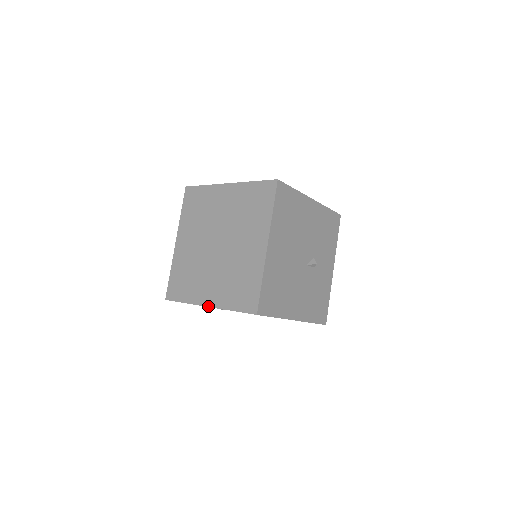
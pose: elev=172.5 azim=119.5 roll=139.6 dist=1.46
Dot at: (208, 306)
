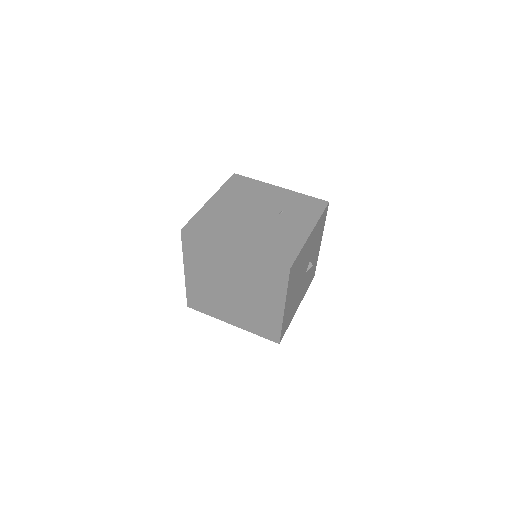
Dot at: (233, 325)
